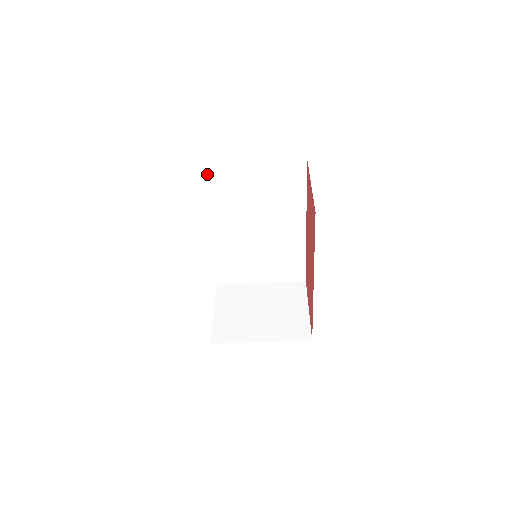
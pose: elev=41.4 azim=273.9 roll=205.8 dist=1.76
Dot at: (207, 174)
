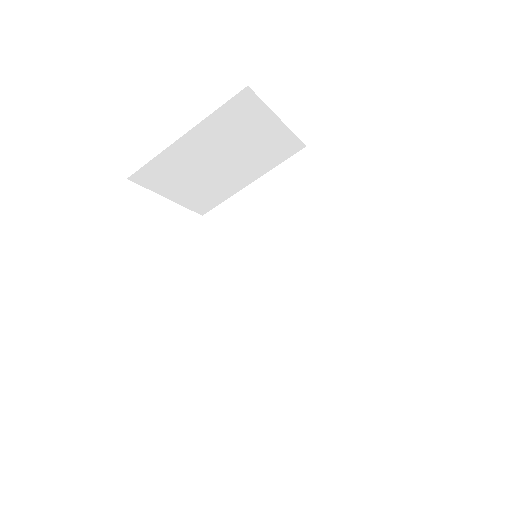
Dot at: (215, 221)
